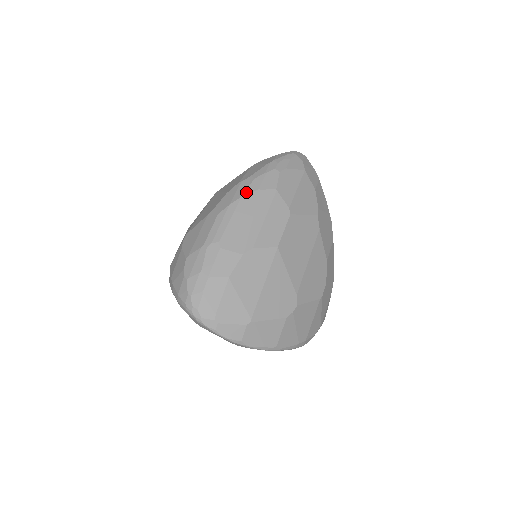
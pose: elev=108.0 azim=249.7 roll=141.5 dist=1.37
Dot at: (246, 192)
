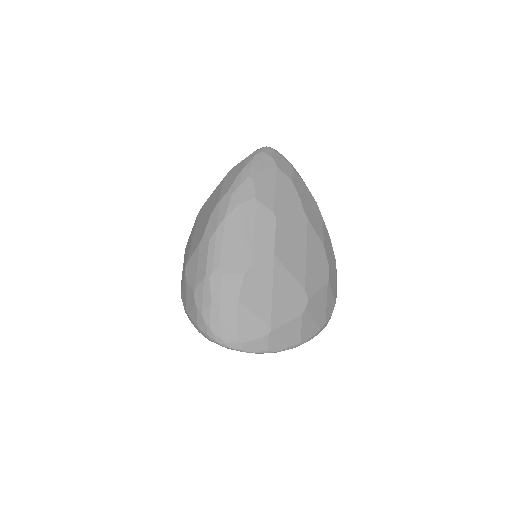
Dot at: (228, 211)
